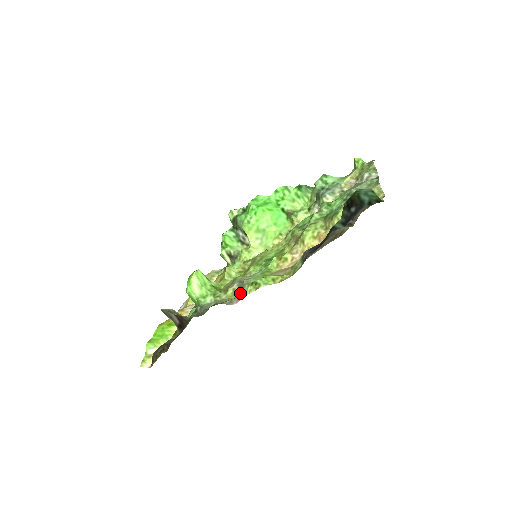
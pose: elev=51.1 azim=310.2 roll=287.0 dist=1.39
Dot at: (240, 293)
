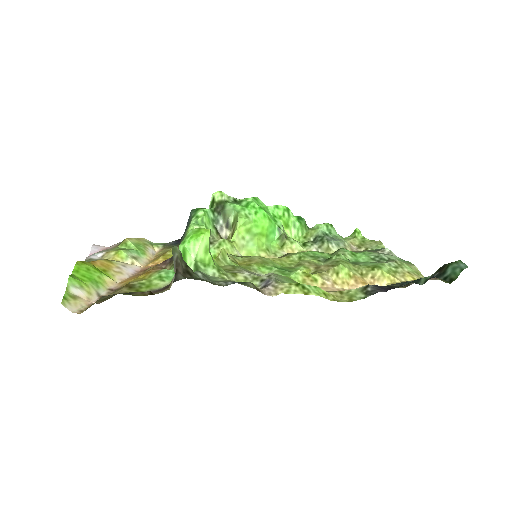
Dot at: (275, 287)
